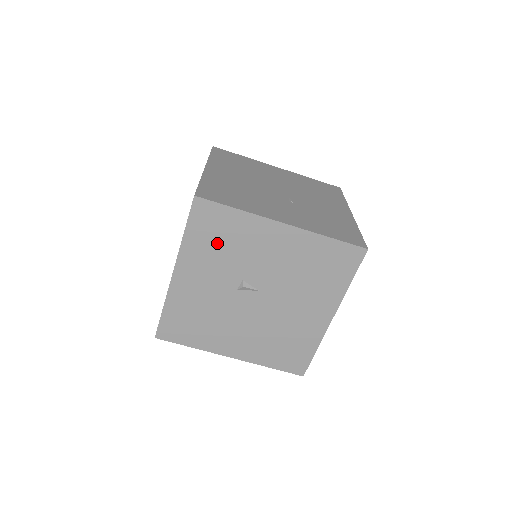
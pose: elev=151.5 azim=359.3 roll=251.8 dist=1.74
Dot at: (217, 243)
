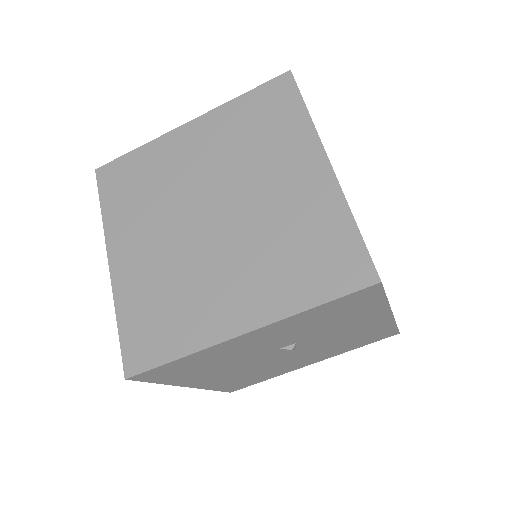
Dot at: (327, 318)
